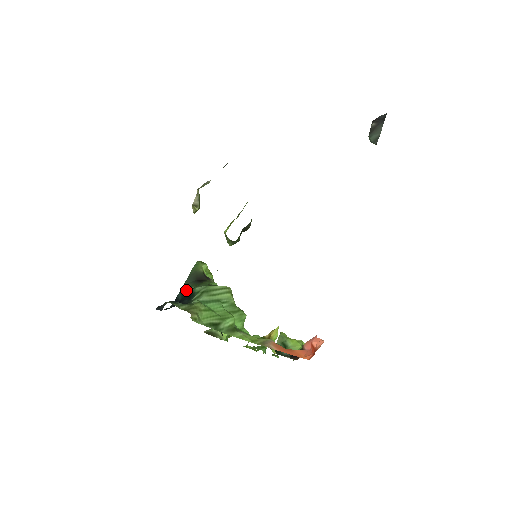
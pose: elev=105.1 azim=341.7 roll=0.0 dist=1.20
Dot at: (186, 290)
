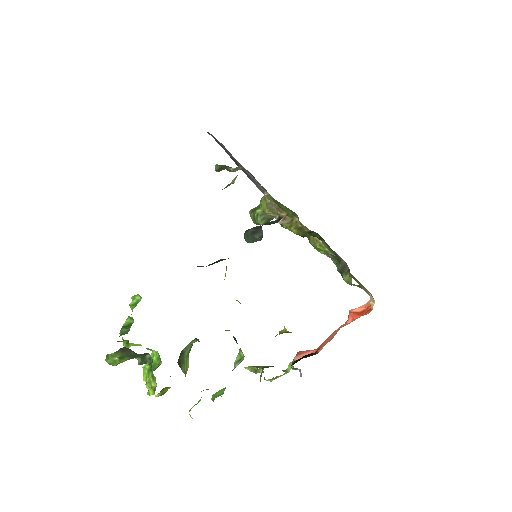
Dot at: occluded
